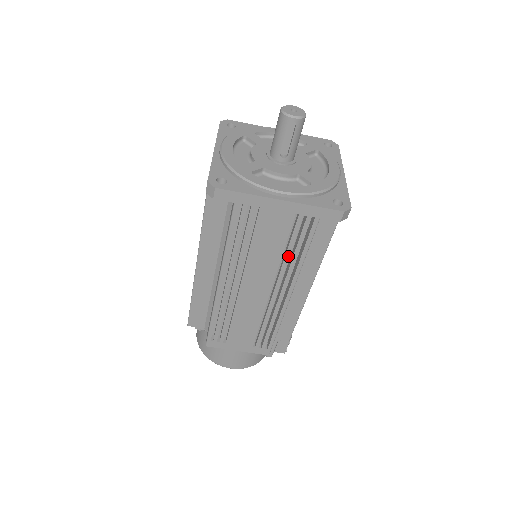
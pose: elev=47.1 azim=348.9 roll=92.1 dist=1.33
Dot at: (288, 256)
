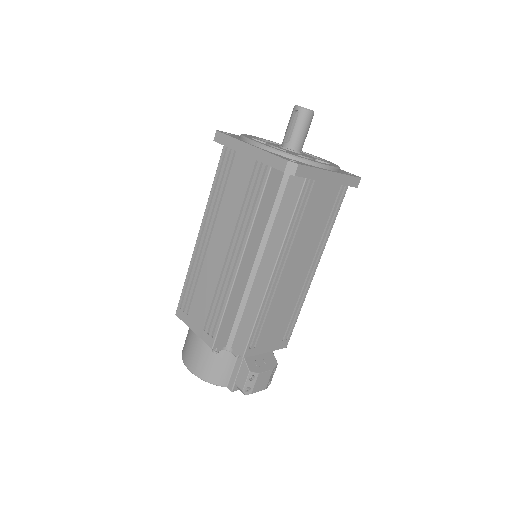
Dot at: (245, 209)
